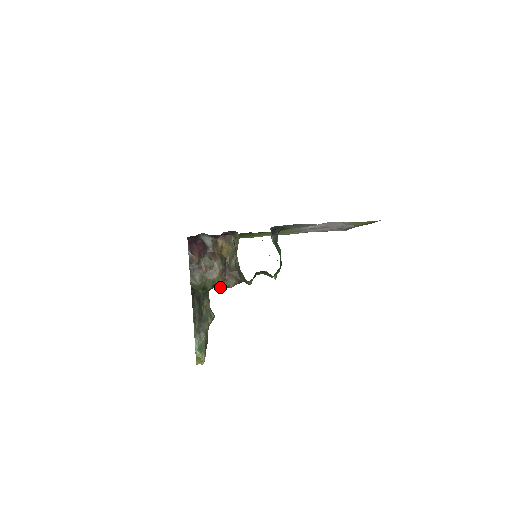
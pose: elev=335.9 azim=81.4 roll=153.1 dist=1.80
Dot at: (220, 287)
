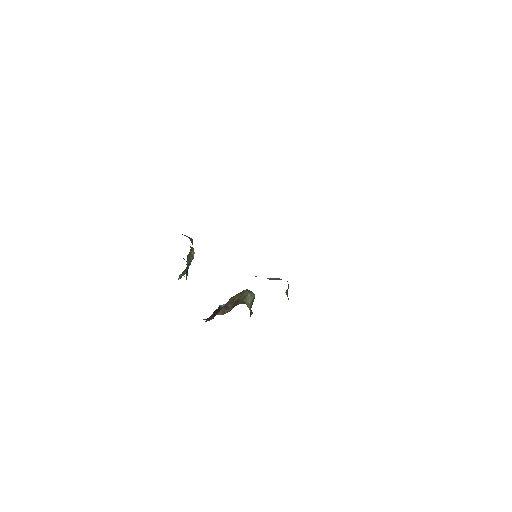
Dot at: occluded
